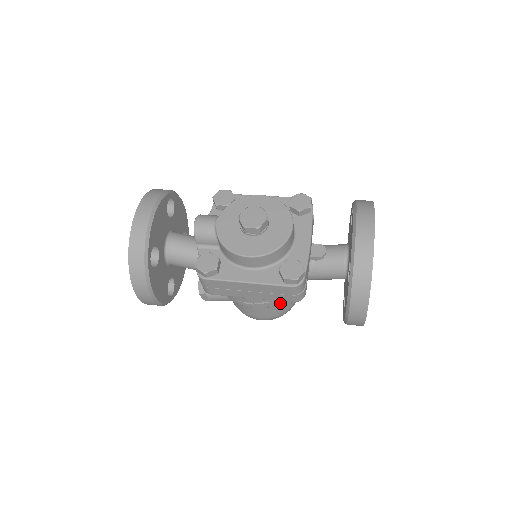
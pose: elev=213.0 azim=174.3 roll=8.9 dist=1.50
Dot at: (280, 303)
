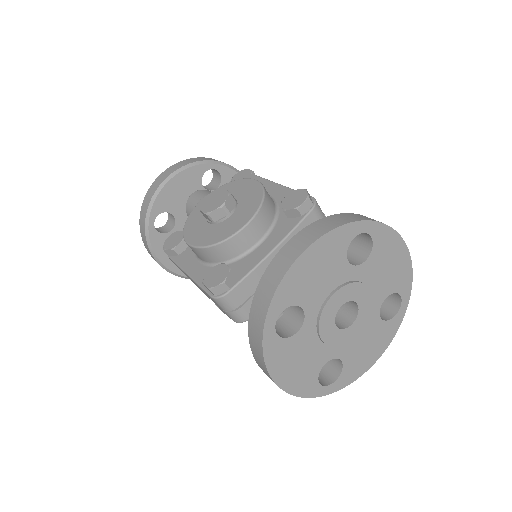
Dot at: occluded
